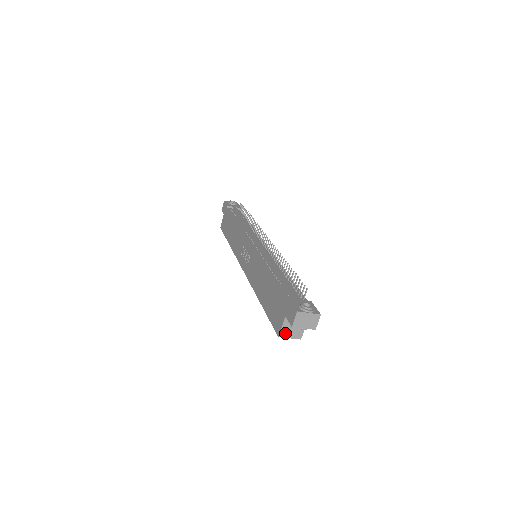
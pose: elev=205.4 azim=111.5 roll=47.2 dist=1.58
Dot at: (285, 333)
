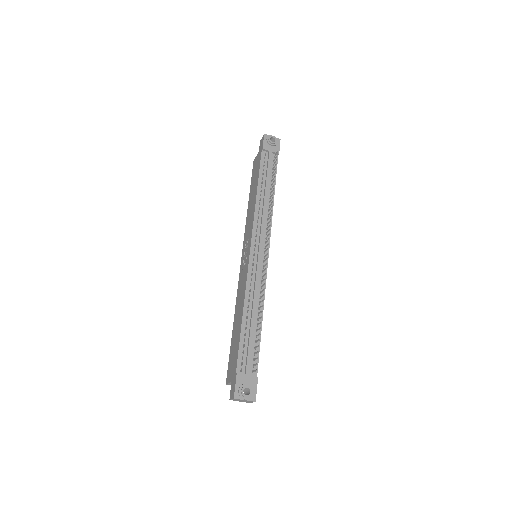
Dot at: occluded
